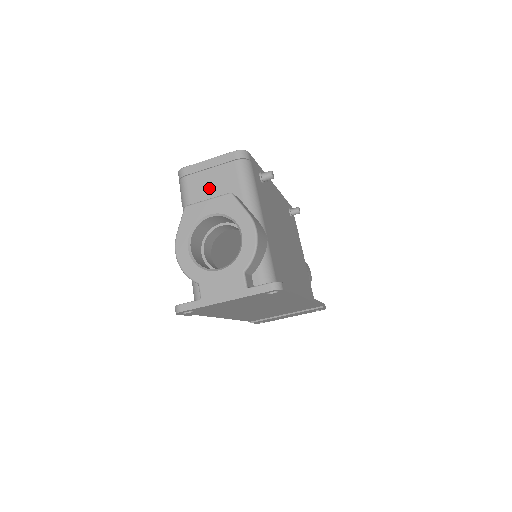
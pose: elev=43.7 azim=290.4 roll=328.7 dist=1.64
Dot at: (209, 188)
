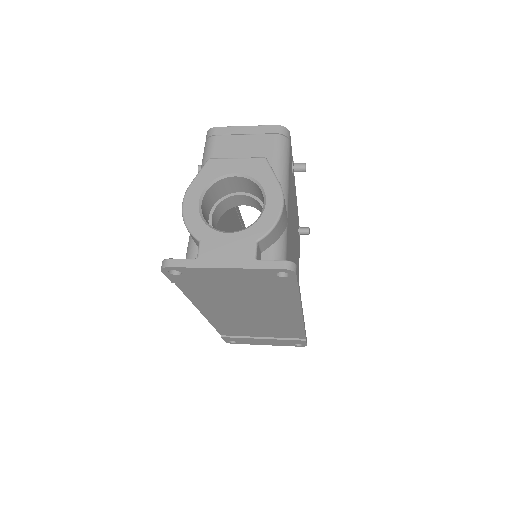
Dot at: (238, 153)
